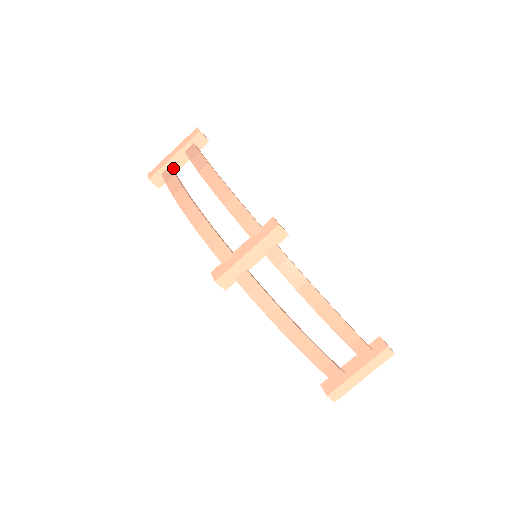
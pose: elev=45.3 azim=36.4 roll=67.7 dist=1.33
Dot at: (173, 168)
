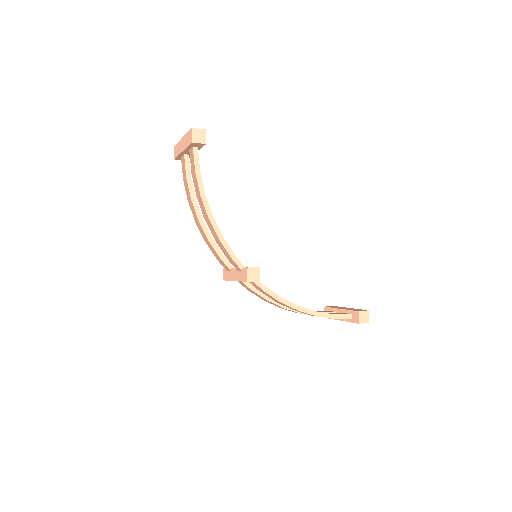
Dot at: (188, 154)
